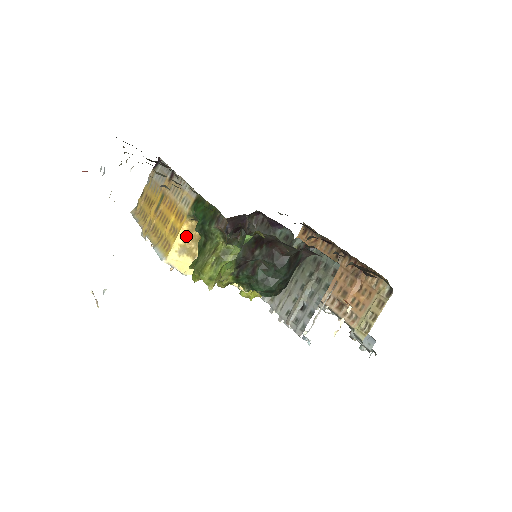
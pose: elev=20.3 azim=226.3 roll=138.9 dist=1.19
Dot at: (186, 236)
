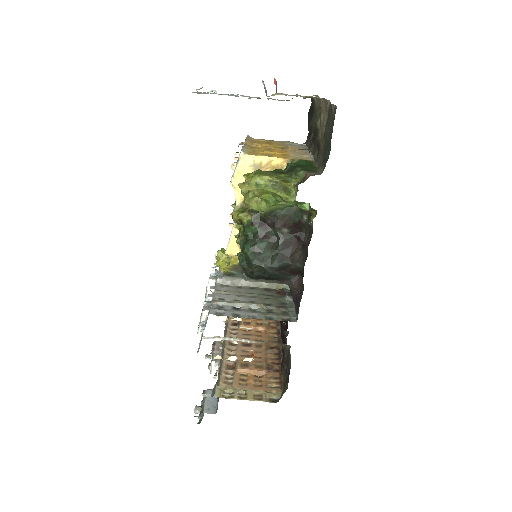
Dot at: (271, 165)
